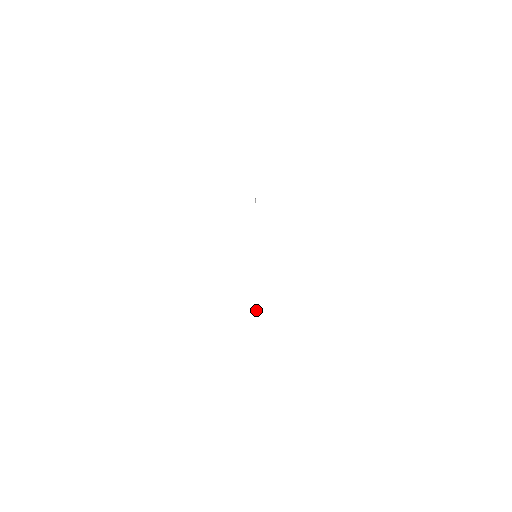
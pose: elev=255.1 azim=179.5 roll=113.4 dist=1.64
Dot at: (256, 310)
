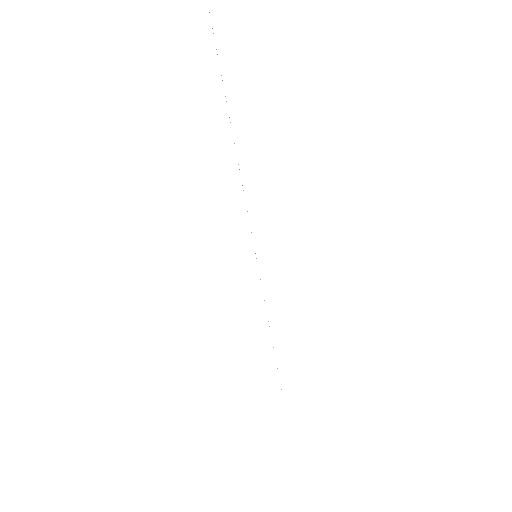
Dot at: occluded
